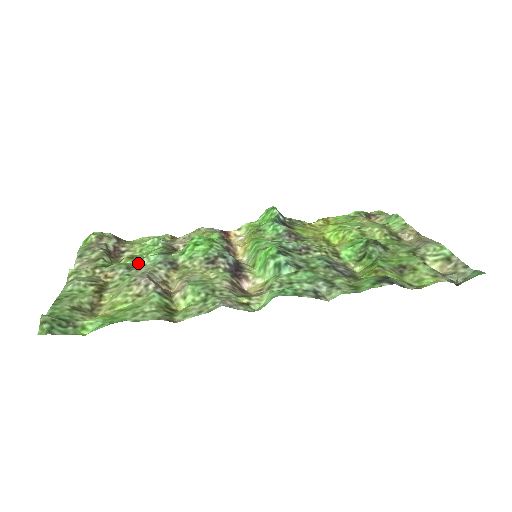
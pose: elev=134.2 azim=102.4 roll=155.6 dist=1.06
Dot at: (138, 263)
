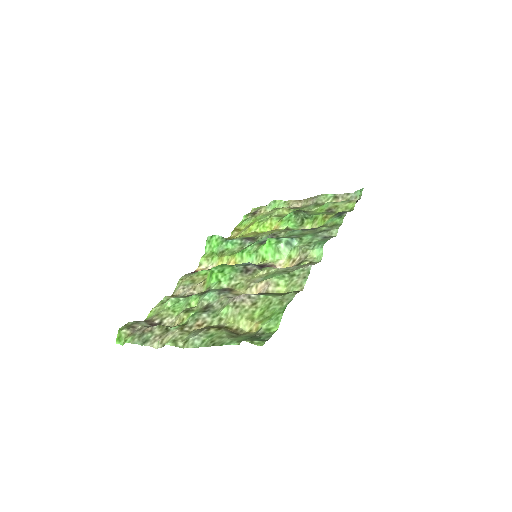
Dot at: (202, 307)
